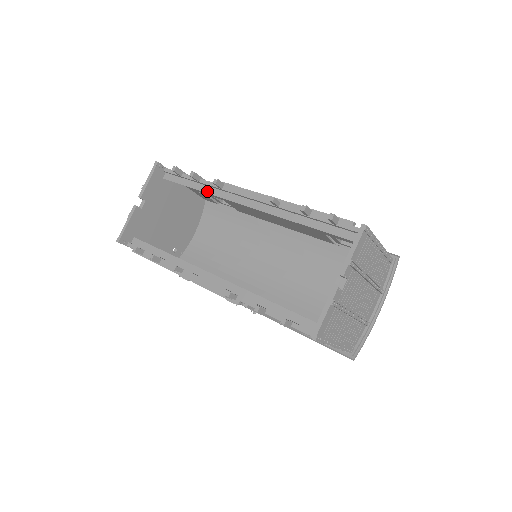
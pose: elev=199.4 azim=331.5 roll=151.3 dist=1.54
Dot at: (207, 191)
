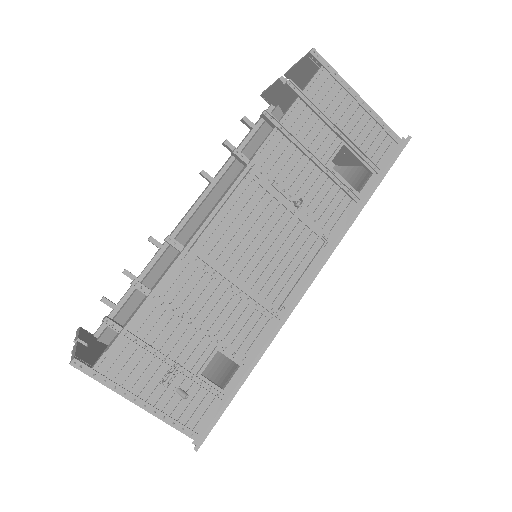
Dot at: (152, 268)
